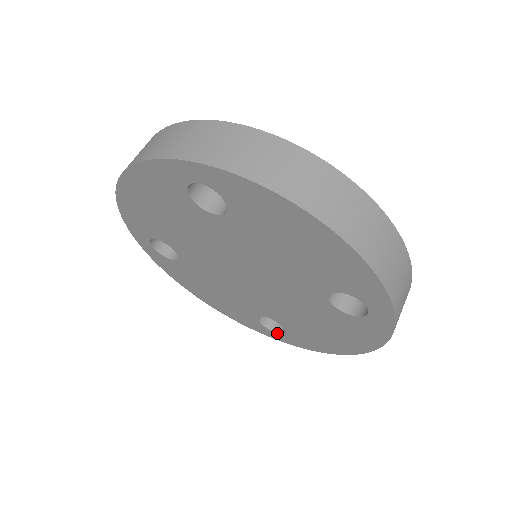
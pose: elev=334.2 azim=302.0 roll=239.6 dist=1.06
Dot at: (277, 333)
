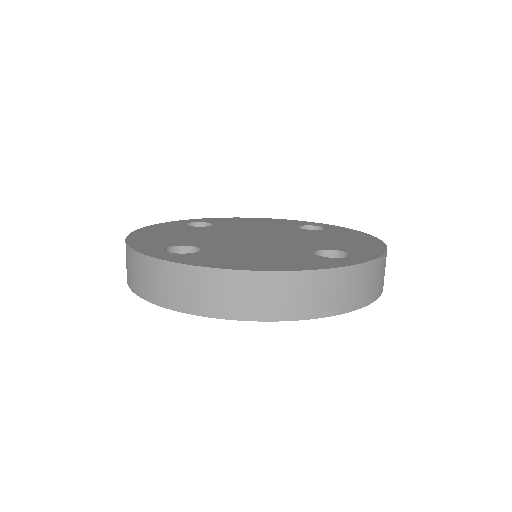
Dot at: occluded
